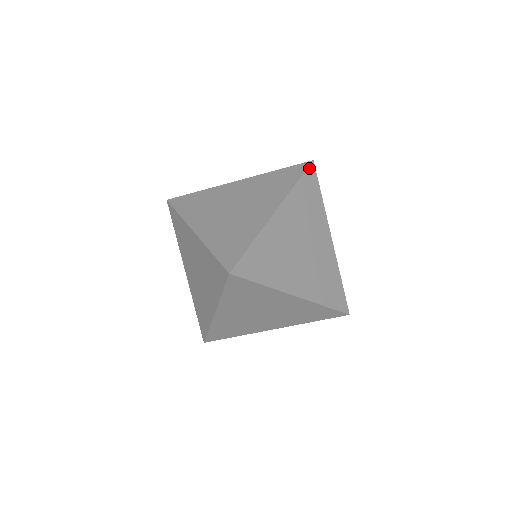
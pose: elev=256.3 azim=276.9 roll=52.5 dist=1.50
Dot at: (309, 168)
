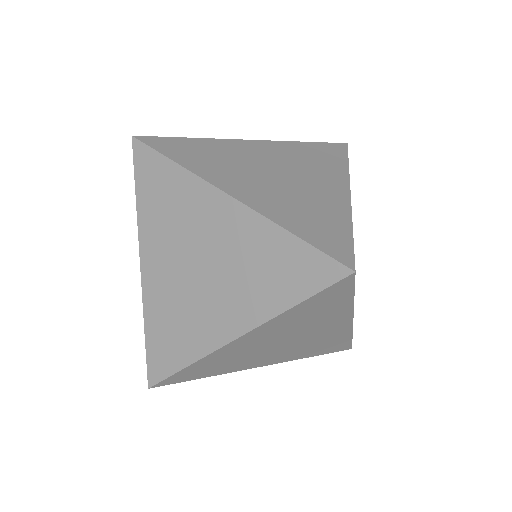
Dot at: occluded
